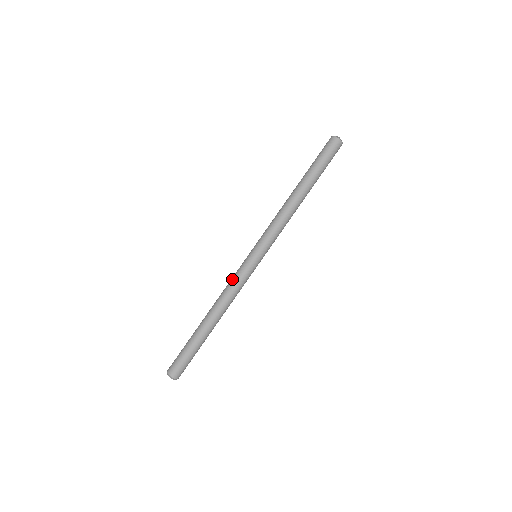
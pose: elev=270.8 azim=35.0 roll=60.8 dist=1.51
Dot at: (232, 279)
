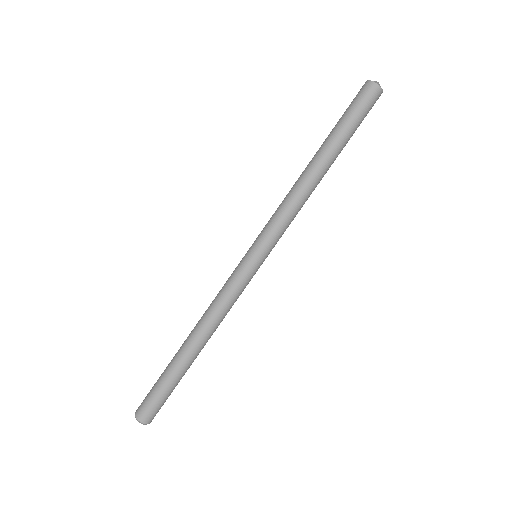
Dot at: (222, 287)
